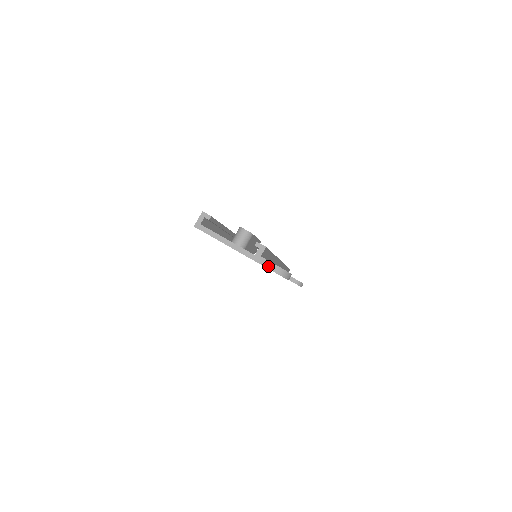
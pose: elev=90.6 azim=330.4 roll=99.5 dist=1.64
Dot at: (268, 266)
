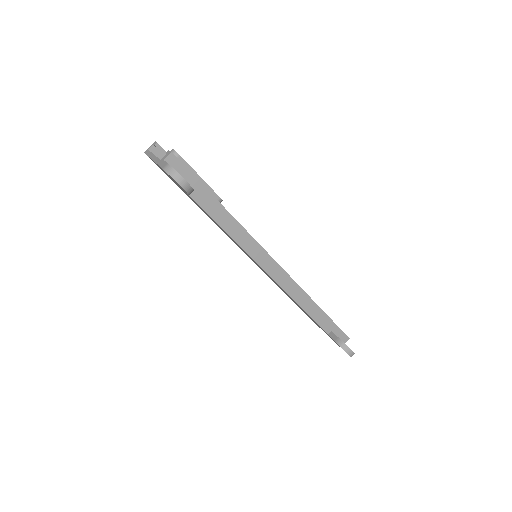
Dot at: (162, 165)
